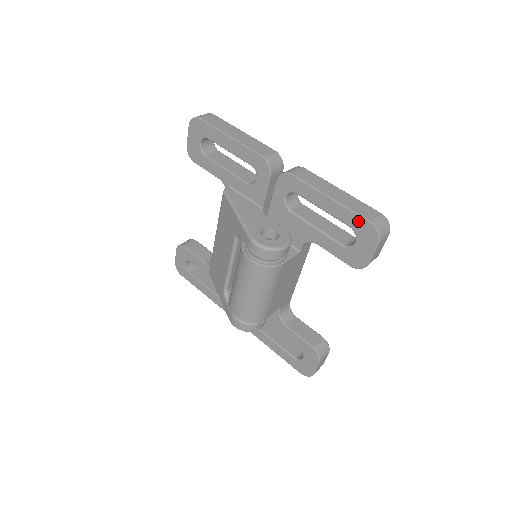
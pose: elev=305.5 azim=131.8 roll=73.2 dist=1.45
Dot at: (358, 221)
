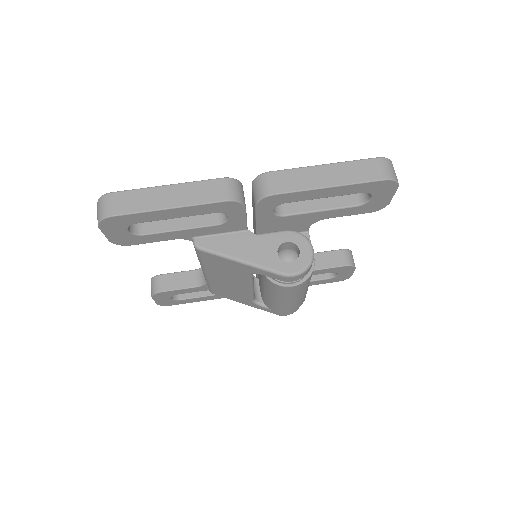
Dot at: (371, 186)
